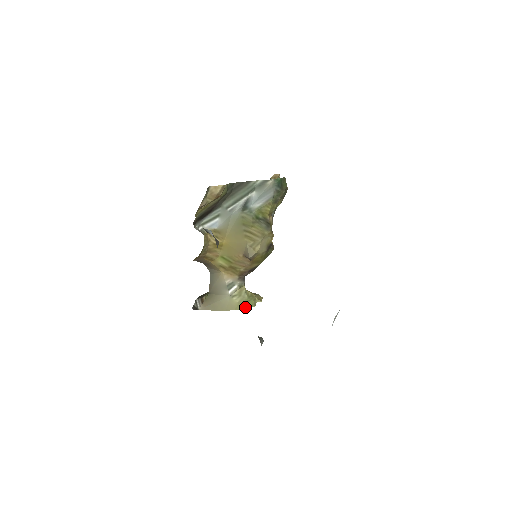
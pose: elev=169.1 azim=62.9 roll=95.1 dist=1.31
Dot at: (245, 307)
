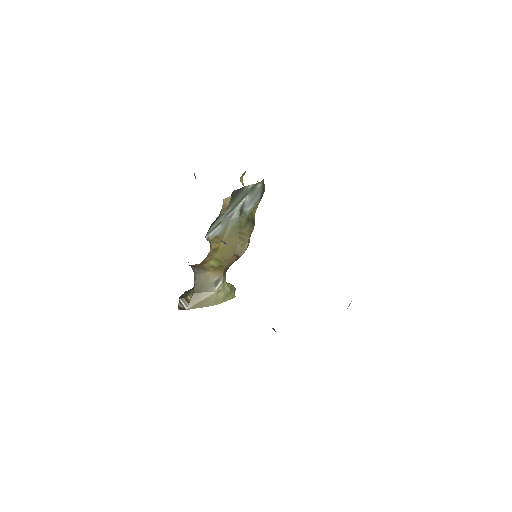
Dot at: (228, 299)
